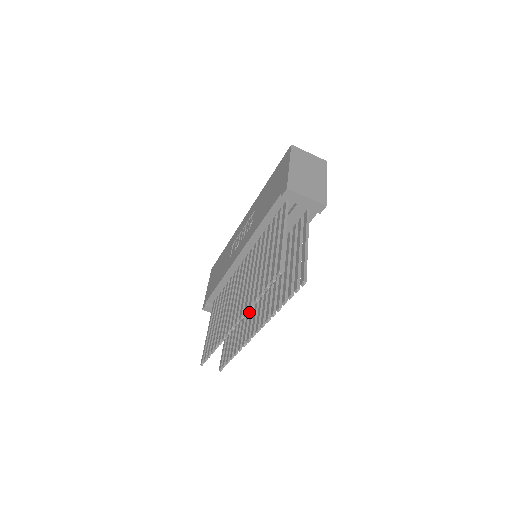
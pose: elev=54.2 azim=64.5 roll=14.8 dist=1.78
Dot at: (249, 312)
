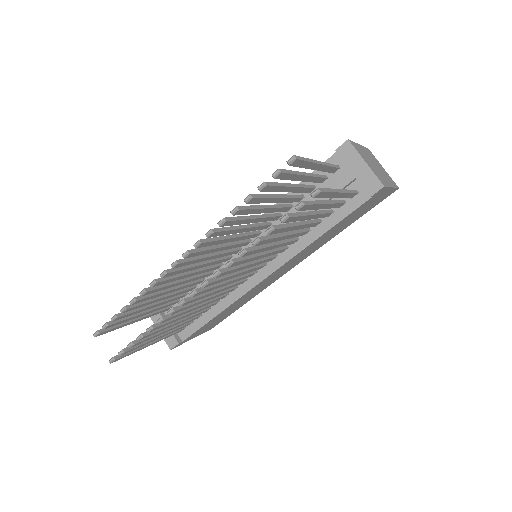
Dot at: occluded
